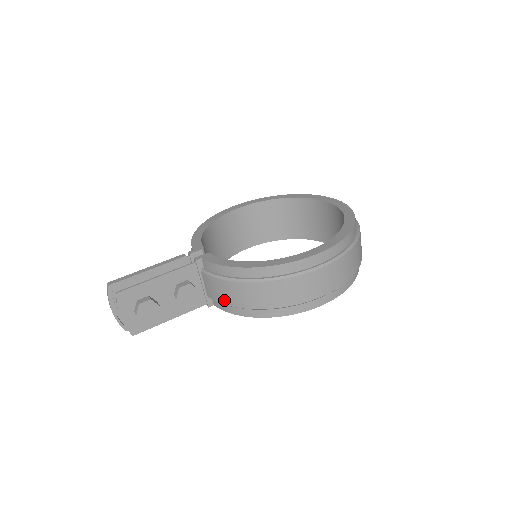
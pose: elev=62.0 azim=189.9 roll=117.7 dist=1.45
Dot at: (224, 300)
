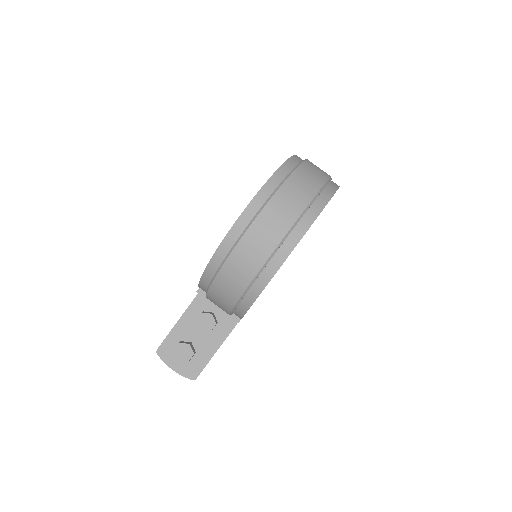
Dot at: (226, 309)
